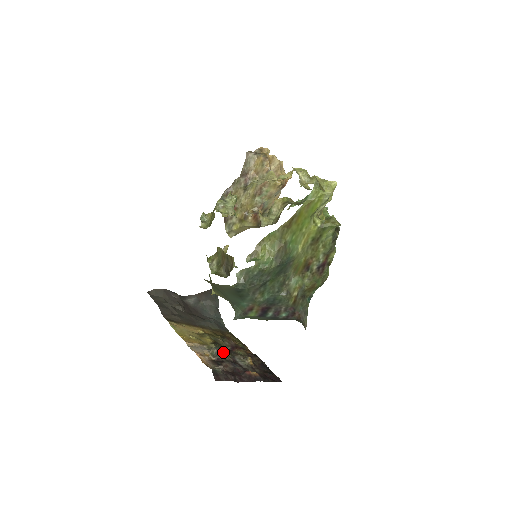
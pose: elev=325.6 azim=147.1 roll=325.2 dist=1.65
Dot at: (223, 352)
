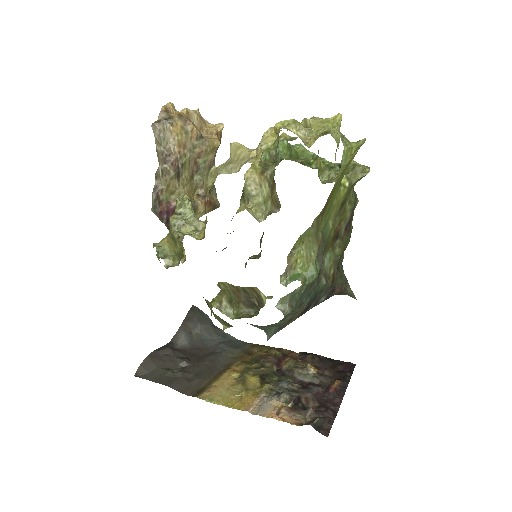
Dot at: (282, 383)
